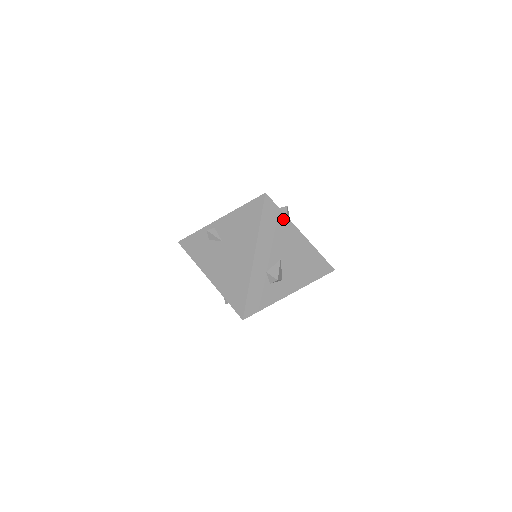
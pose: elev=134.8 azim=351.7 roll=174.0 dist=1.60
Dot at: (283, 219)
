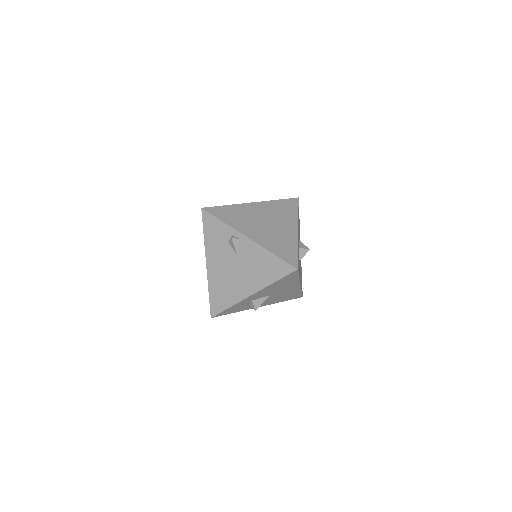
Dot at: (295, 279)
